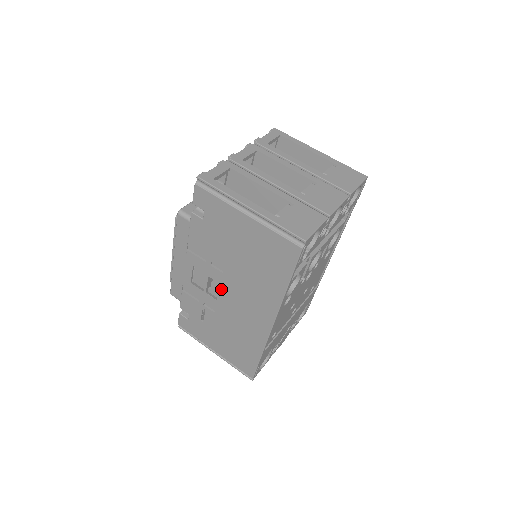
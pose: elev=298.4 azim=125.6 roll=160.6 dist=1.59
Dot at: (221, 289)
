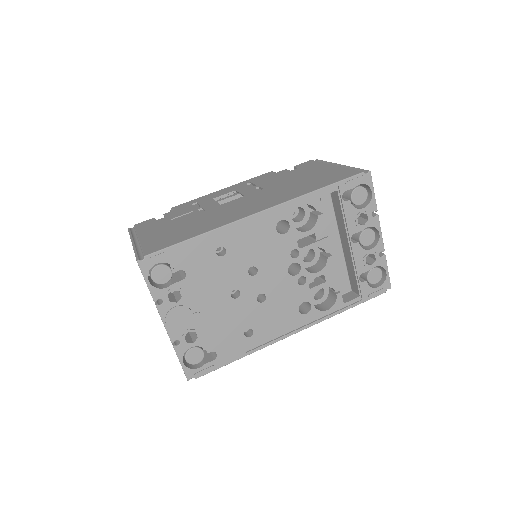
Dot at: (240, 198)
